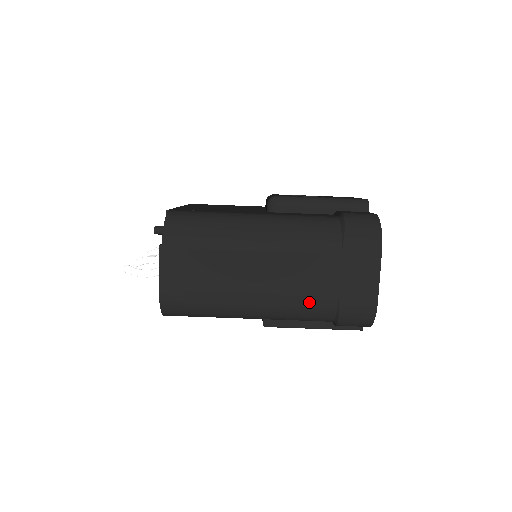
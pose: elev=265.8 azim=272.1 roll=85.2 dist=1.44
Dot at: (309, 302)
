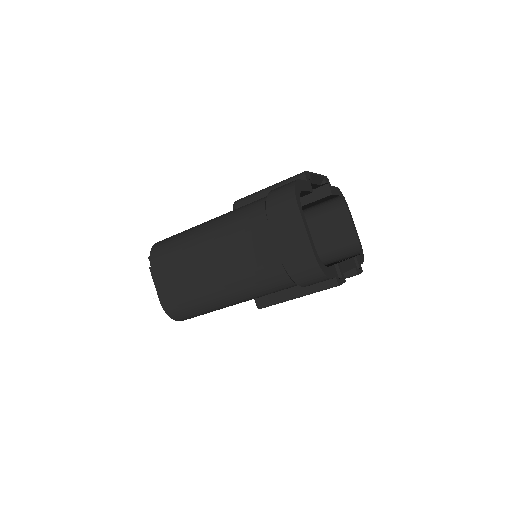
Dot at: (260, 272)
